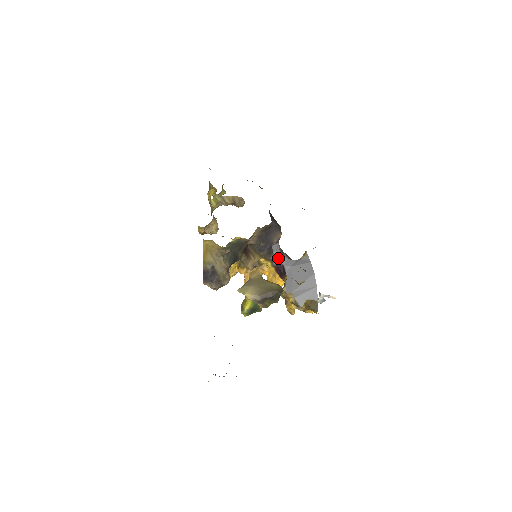
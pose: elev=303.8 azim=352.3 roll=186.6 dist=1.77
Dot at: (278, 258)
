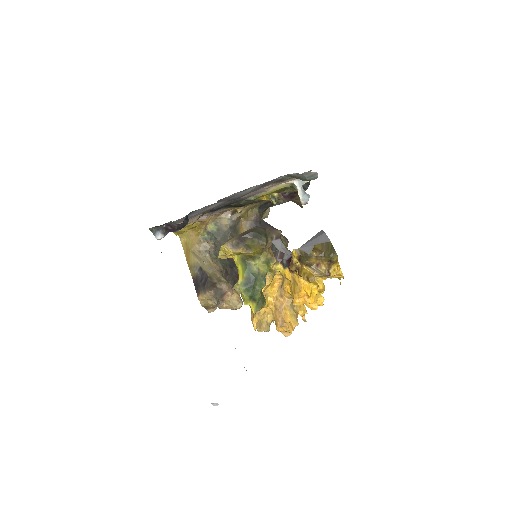
Dot at: (287, 255)
